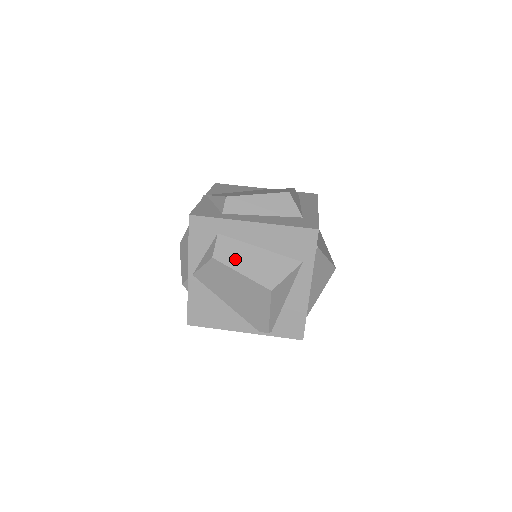
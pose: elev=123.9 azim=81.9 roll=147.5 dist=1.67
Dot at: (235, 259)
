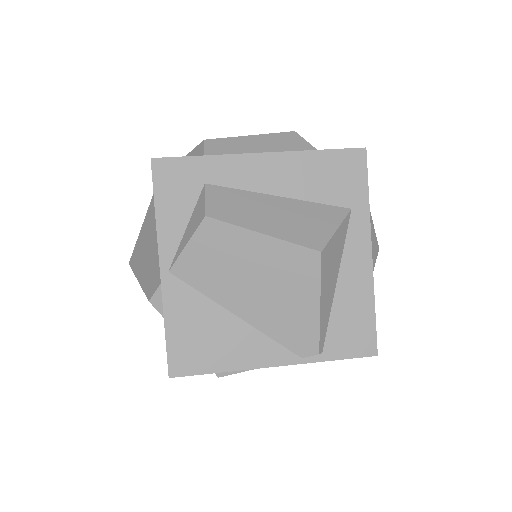
Dot at: (245, 214)
